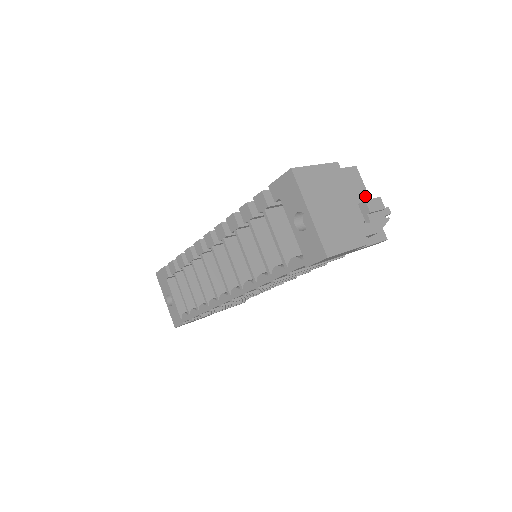
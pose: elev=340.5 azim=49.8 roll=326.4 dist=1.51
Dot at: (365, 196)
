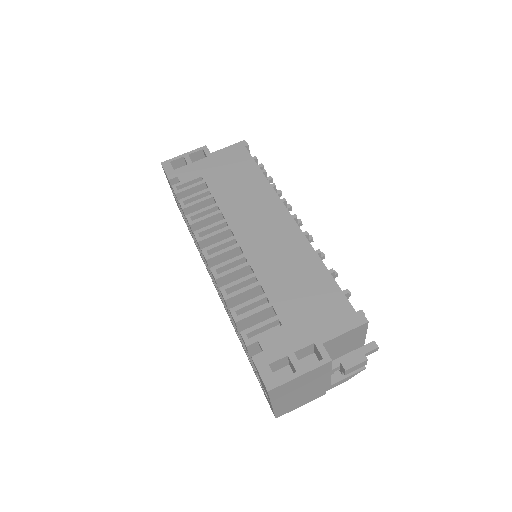
Dot at: (360, 340)
